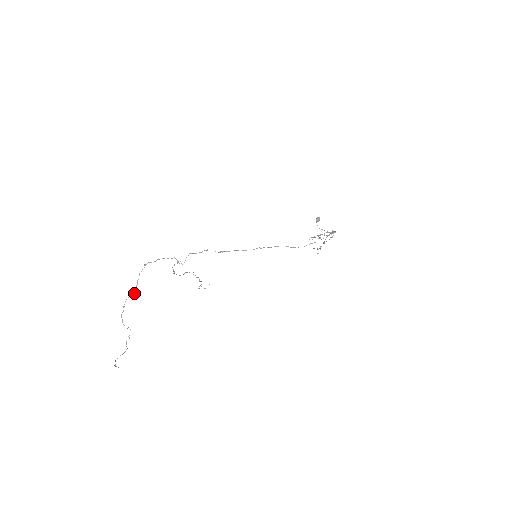
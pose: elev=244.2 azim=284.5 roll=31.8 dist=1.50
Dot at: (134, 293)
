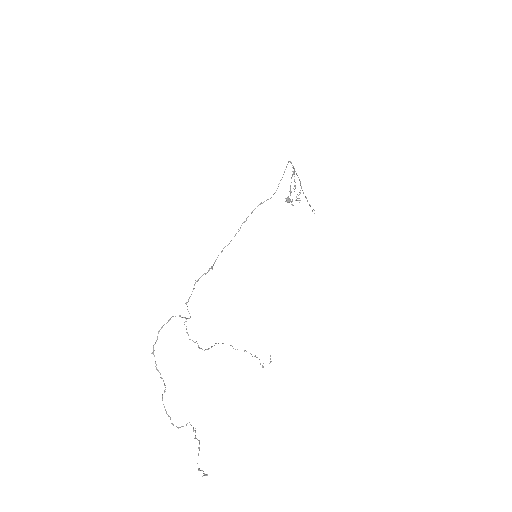
Dot at: (165, 389)
